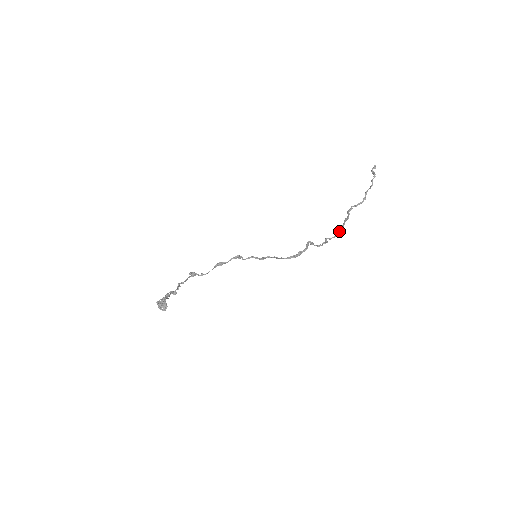
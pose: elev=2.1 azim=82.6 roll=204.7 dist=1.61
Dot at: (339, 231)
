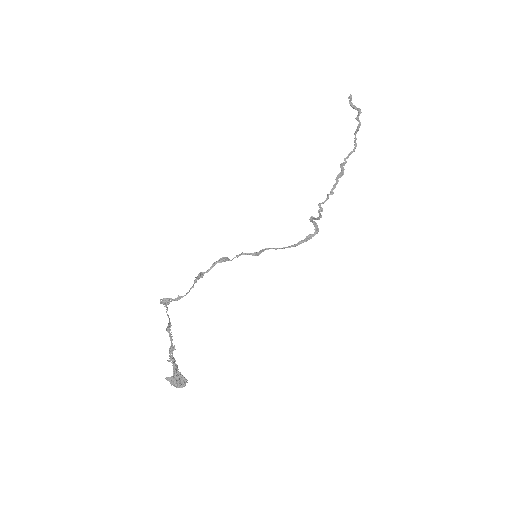
Dot at: (332, 191)
